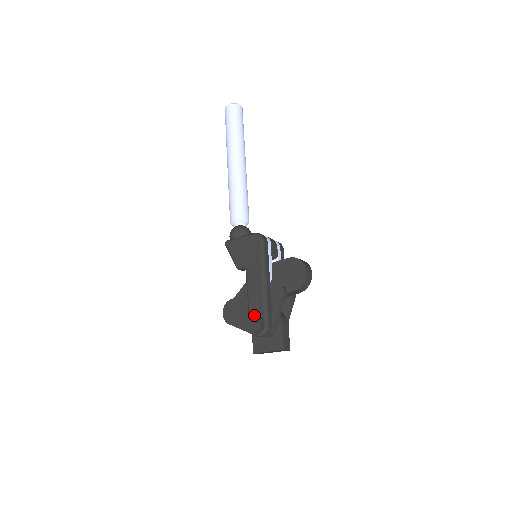
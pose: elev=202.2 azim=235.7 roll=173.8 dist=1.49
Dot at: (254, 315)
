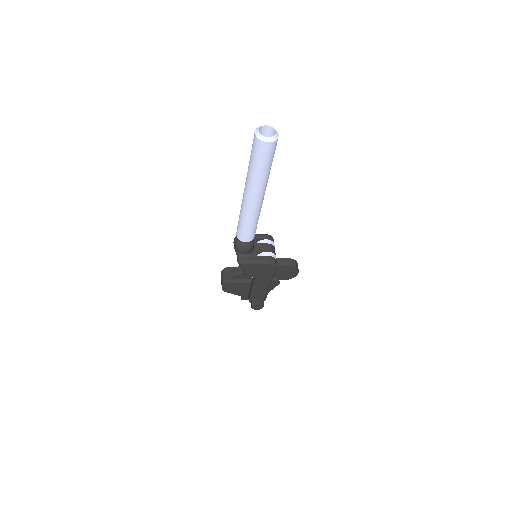
Dot at: (260, 303)
